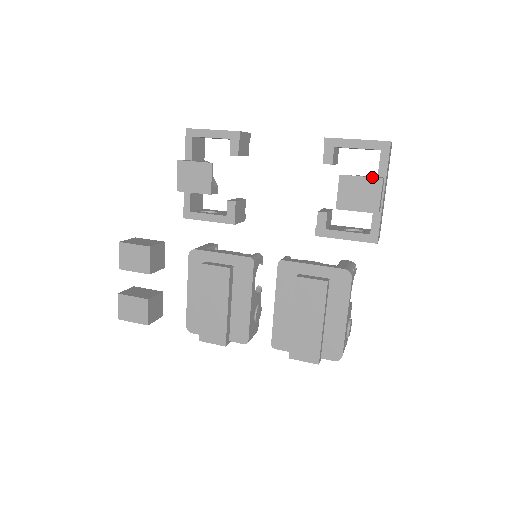
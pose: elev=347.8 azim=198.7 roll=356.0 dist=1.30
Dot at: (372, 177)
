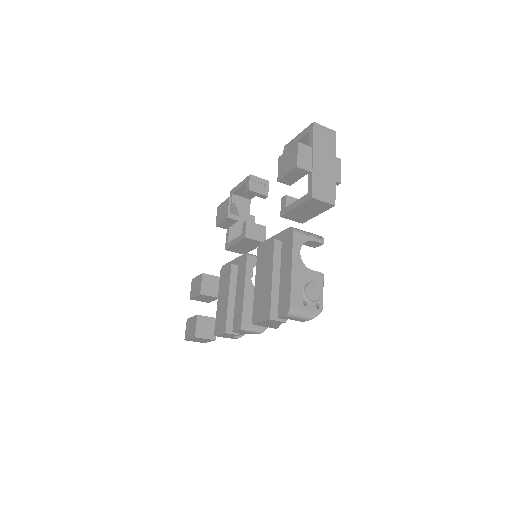
Dot at: (293, 145)
